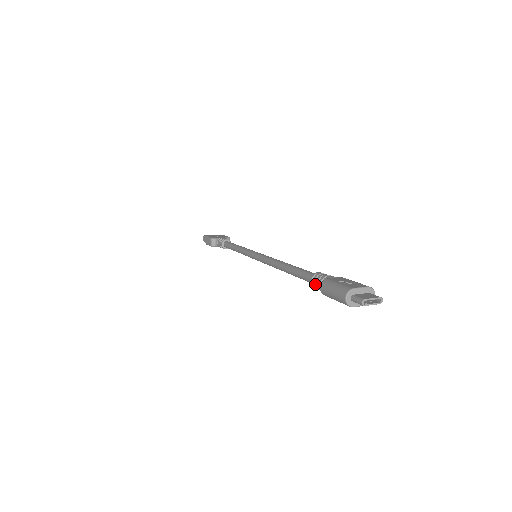
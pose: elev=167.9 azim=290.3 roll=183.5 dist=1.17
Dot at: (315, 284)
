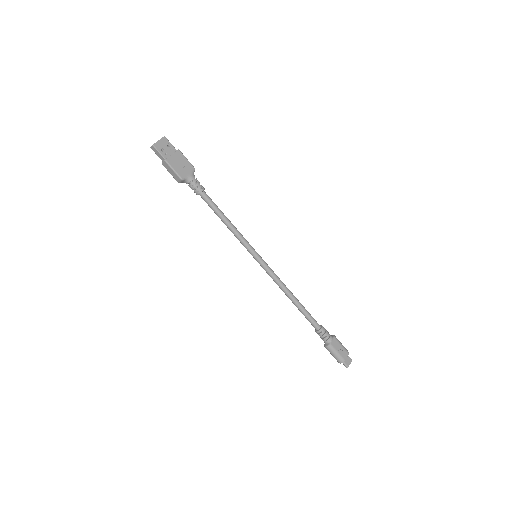
Dot at: (320, 336)
